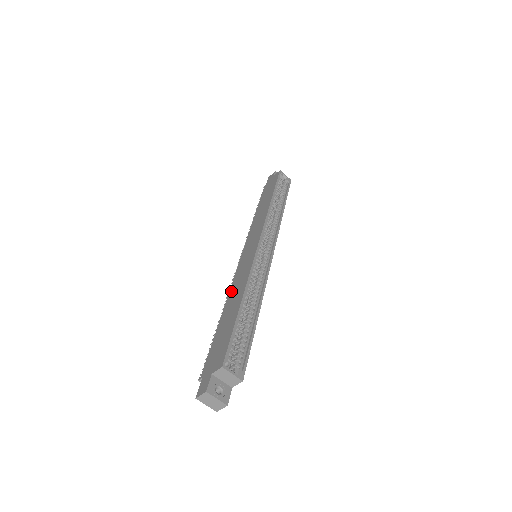
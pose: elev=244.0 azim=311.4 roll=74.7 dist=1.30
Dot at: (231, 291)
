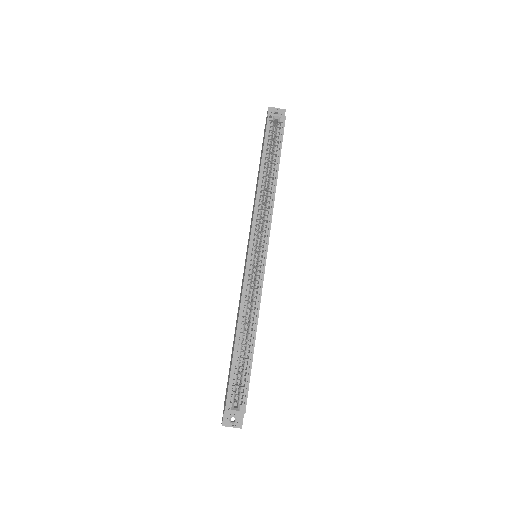
Dot at: (238, 308)
